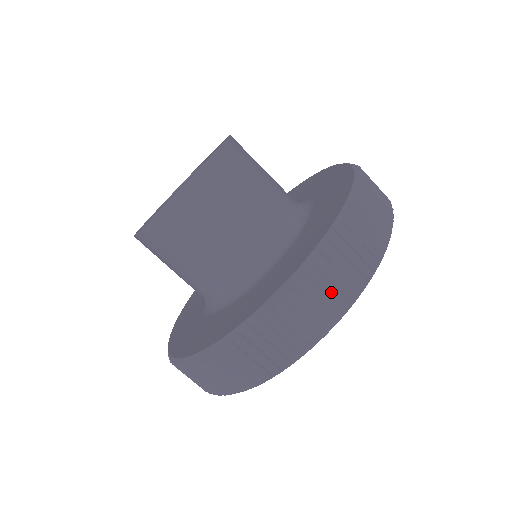
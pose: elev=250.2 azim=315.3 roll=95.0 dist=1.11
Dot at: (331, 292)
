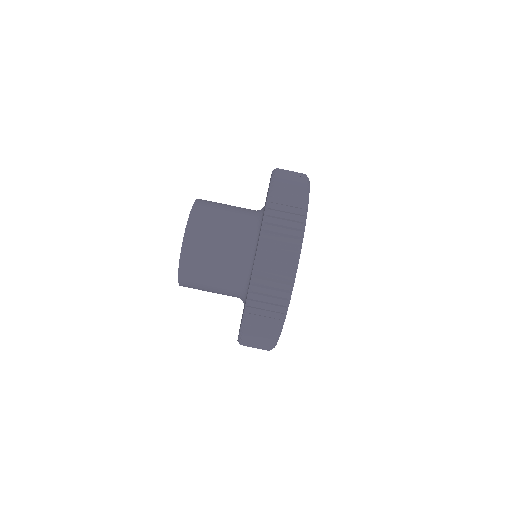
Dot at: (294, 185)
